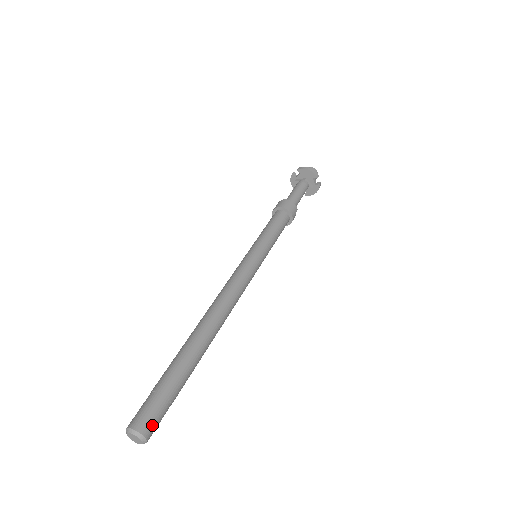
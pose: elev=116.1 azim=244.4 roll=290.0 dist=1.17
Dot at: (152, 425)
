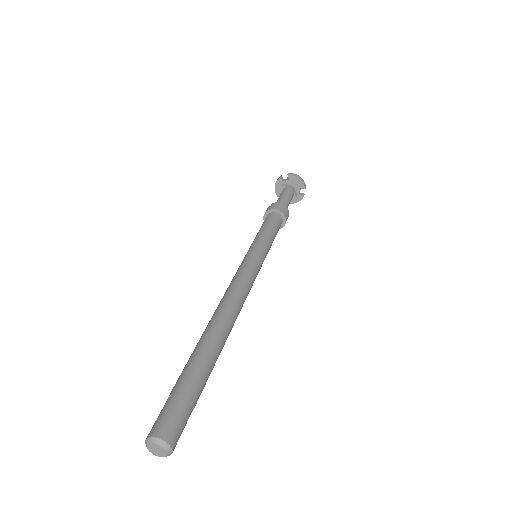
Dot at: (179, 436)
